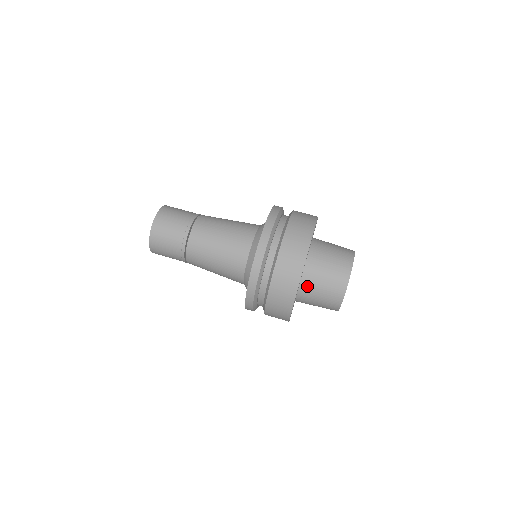
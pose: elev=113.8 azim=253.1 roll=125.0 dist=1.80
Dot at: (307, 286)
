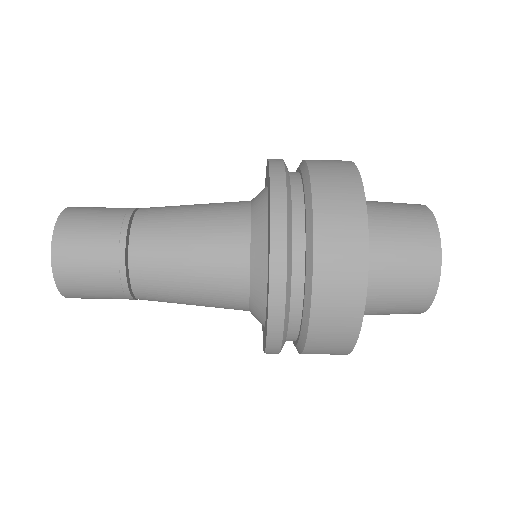
Dot at: occluded
